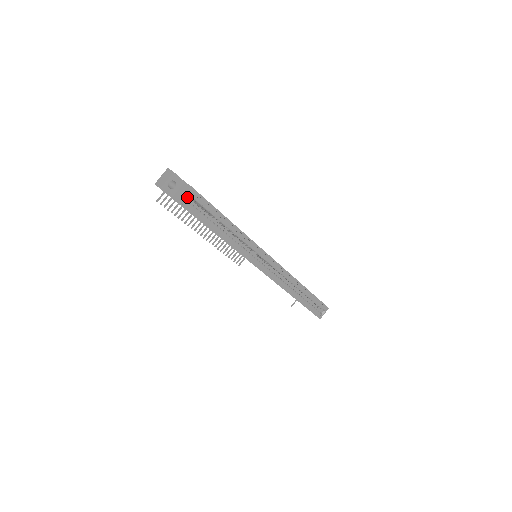
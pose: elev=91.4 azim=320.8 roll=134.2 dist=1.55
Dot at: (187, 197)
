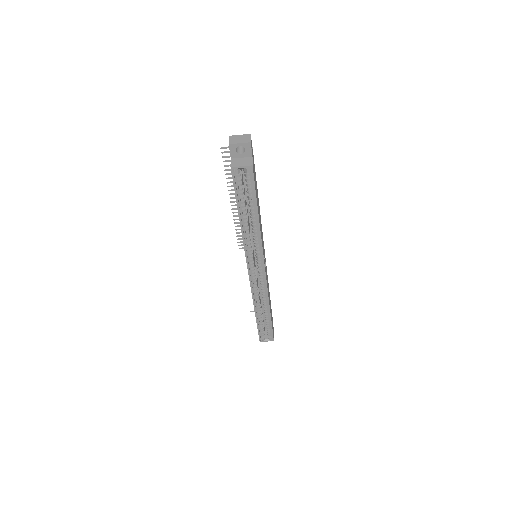
Dot at: occluded
